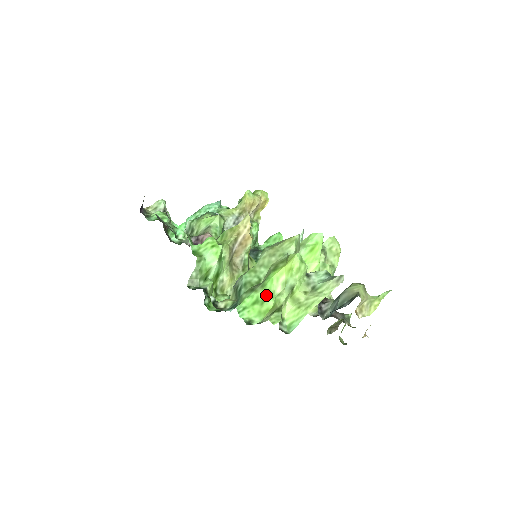
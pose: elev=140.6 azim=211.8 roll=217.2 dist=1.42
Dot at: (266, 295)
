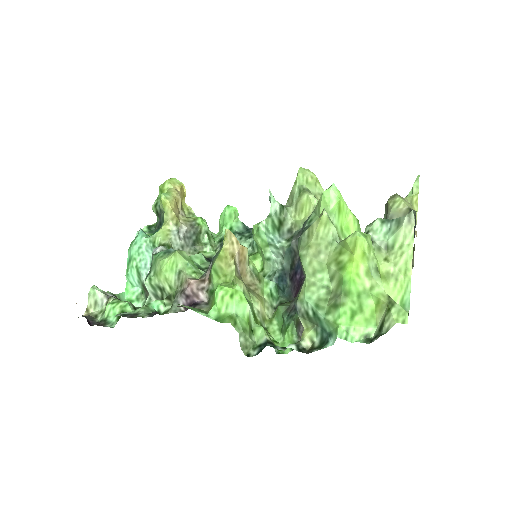
Dot at: (358, 300)
